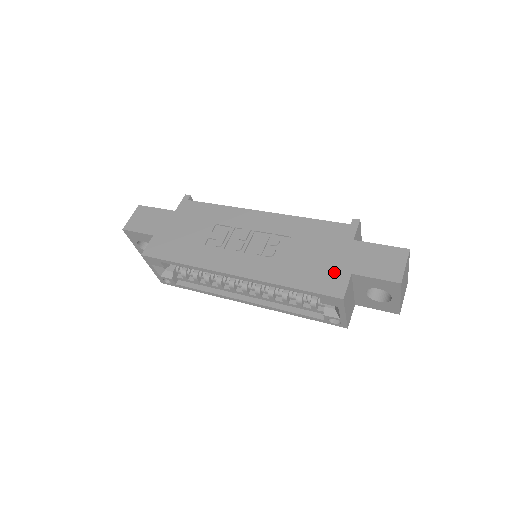
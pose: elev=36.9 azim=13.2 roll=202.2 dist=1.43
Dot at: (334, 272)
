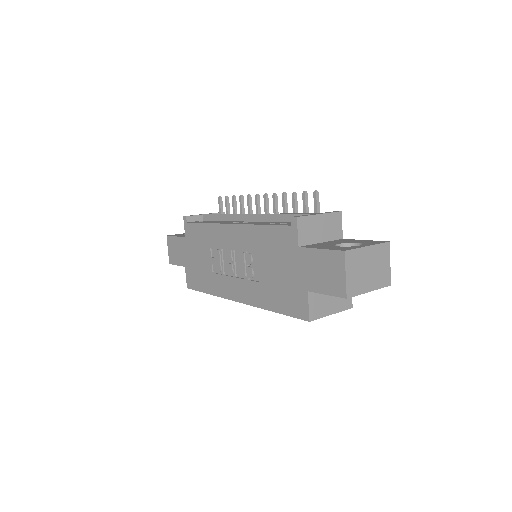
Dot at: (295, 291)
